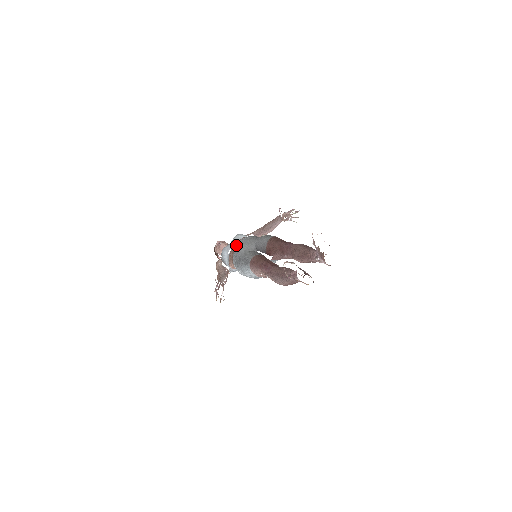
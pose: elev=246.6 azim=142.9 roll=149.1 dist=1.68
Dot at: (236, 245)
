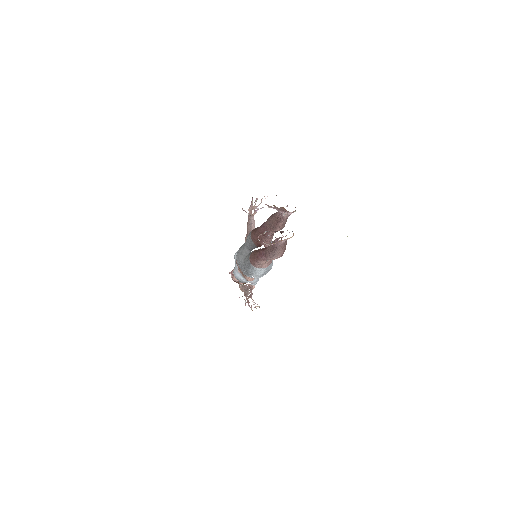
Dot at: (236, 261)
